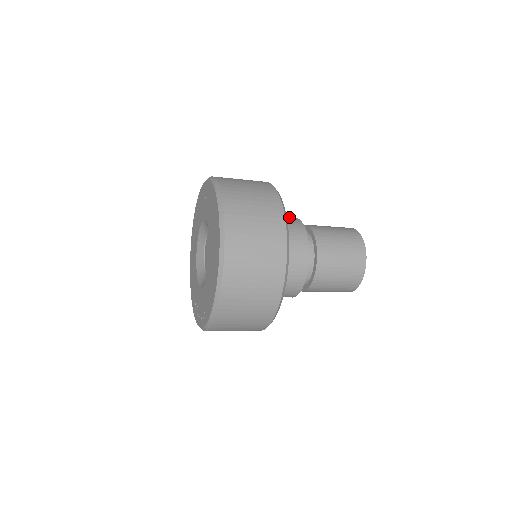
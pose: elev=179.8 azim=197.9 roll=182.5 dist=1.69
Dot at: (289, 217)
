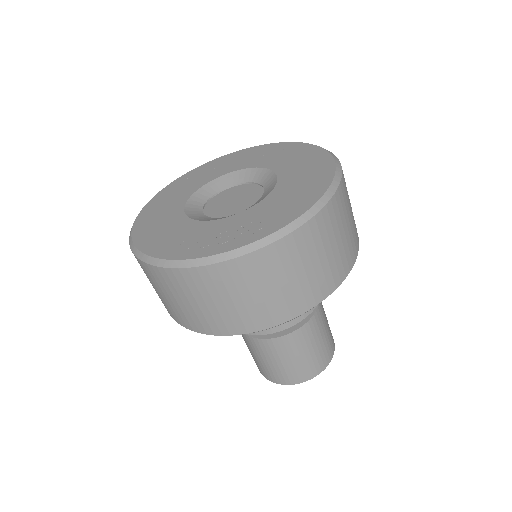
Dot at: occluded
